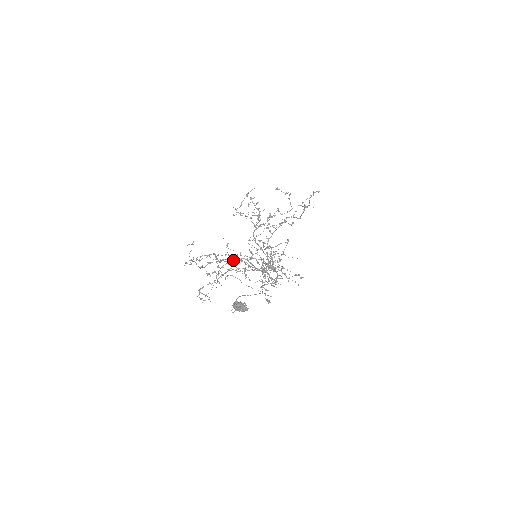
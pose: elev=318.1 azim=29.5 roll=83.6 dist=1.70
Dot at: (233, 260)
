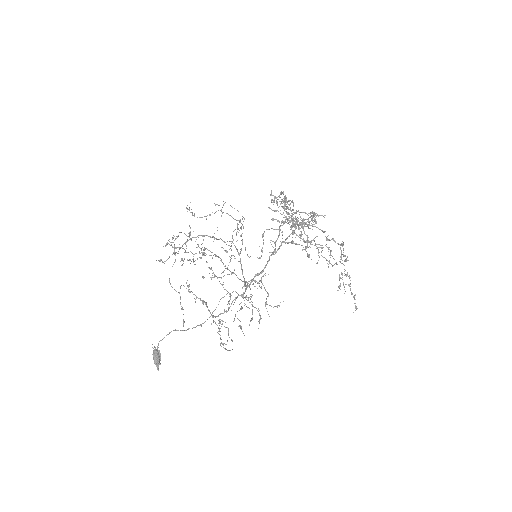
Dot at: (232, 241)
